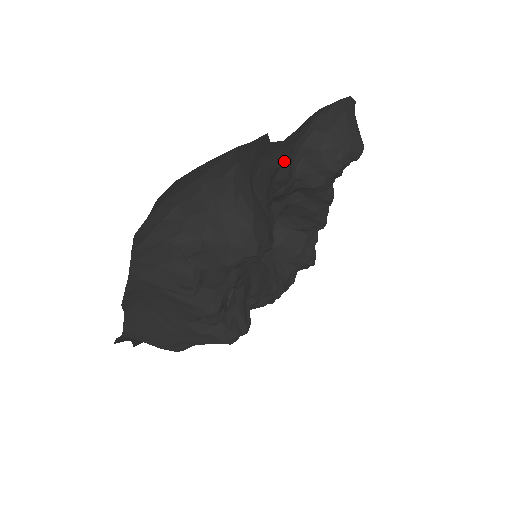
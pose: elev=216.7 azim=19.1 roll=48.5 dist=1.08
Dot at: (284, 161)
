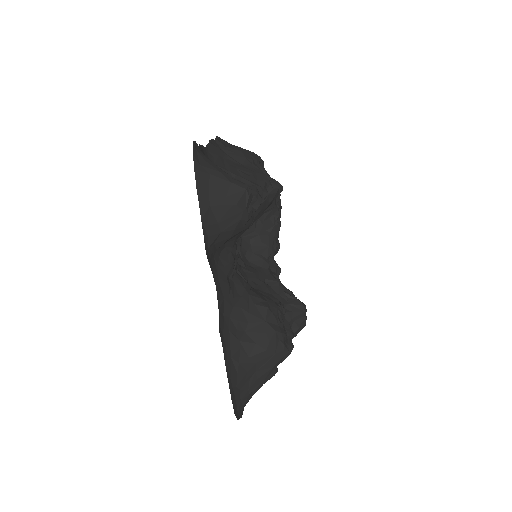
Dot at: (224, 273)
